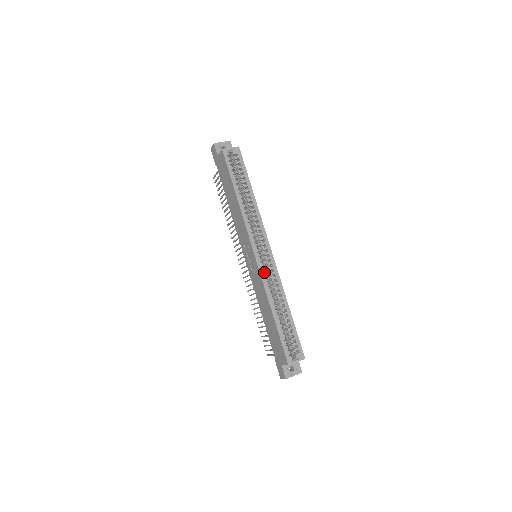
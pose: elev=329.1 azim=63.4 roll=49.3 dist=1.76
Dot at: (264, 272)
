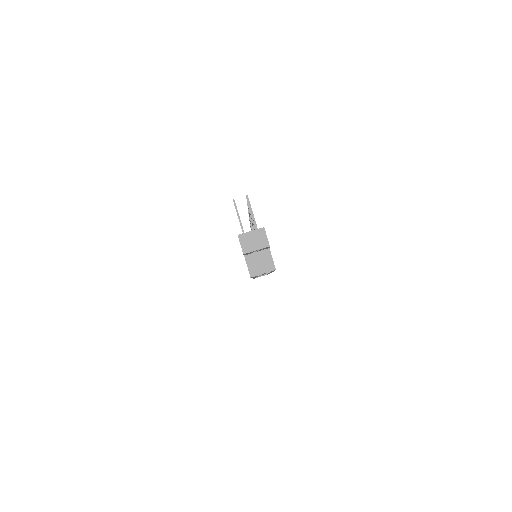
Dot at: occluded
